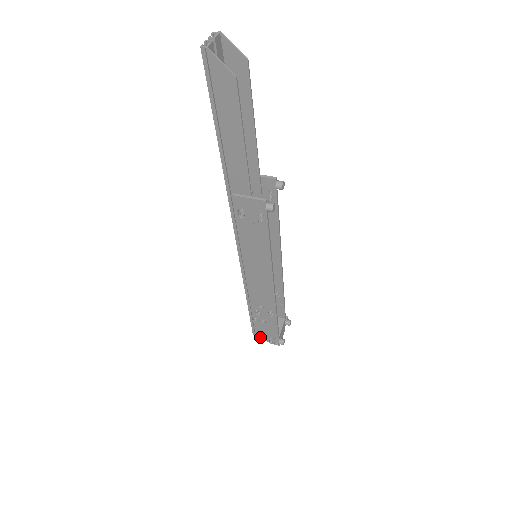
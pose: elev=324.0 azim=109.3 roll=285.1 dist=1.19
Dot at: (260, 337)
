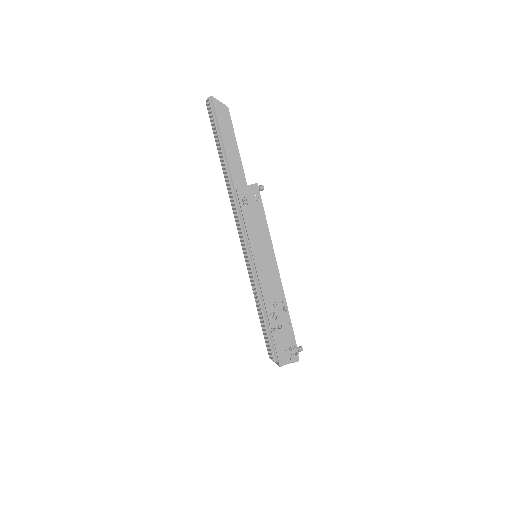
Dot at: (282, 356)
